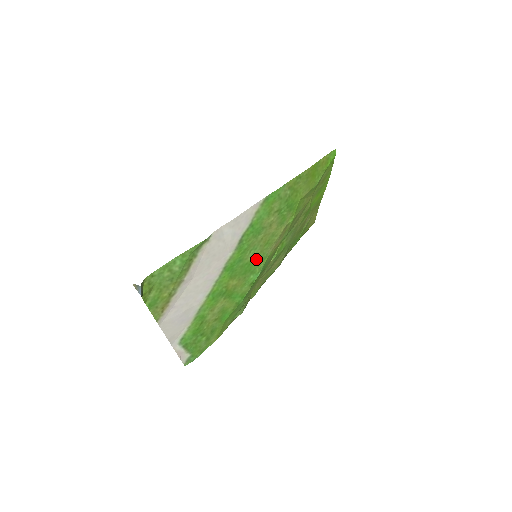
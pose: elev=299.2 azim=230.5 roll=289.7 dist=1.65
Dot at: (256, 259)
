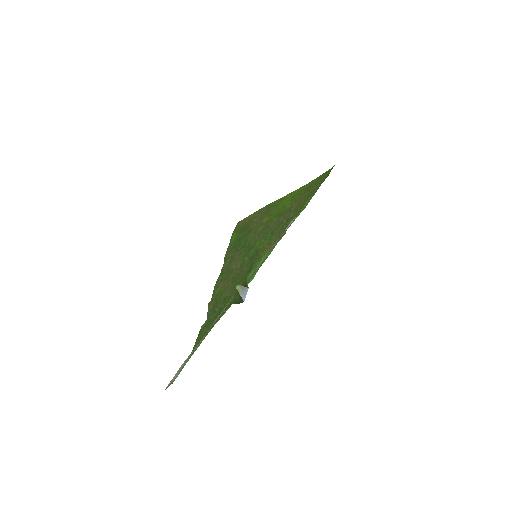
Dot at: occluded
